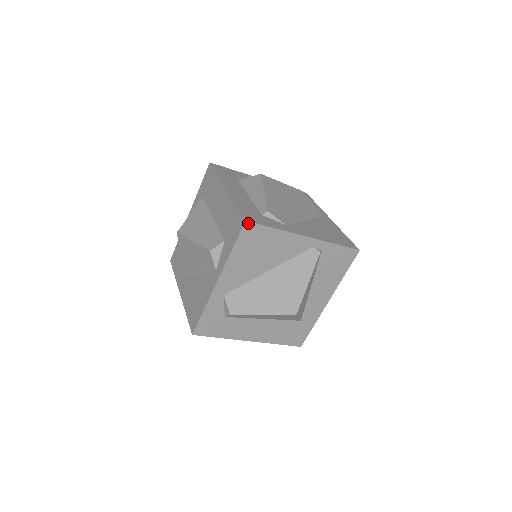
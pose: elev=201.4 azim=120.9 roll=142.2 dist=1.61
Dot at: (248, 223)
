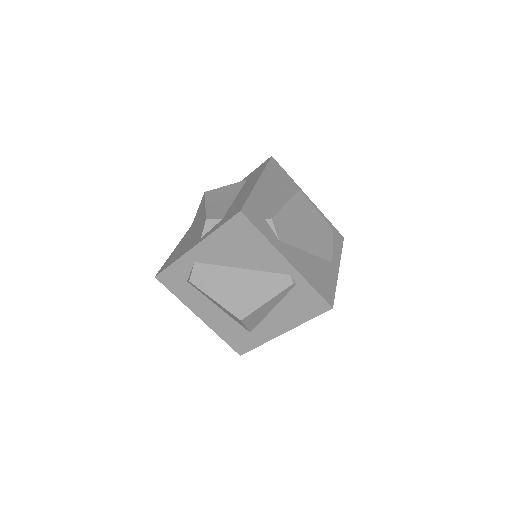
Dot at: (242, 215)
